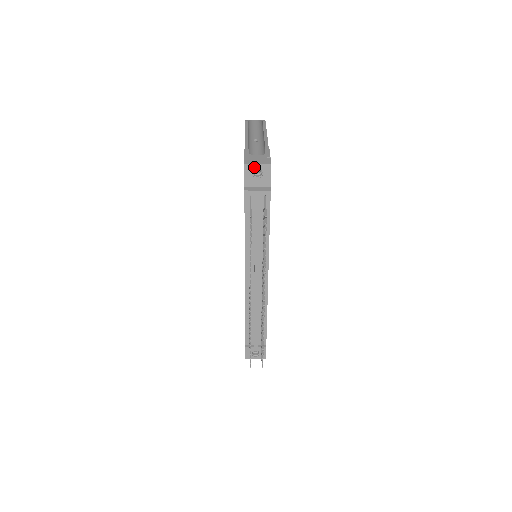
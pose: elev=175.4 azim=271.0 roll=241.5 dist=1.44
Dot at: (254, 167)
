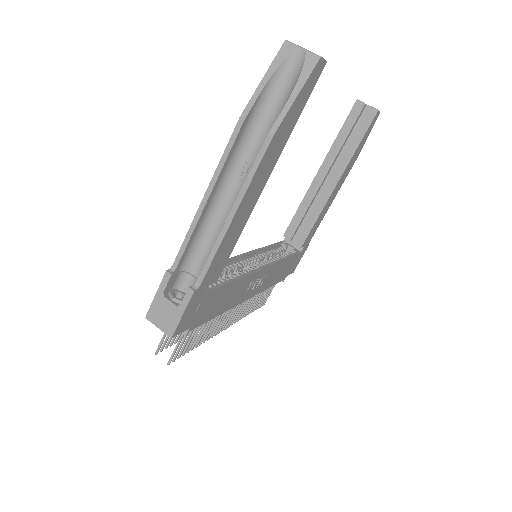
Dot at: (157, 324)
